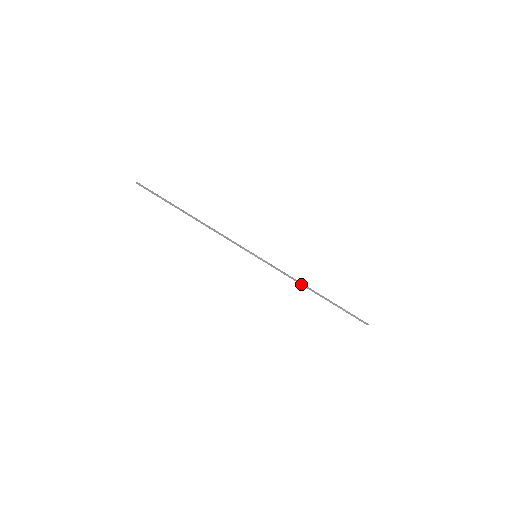
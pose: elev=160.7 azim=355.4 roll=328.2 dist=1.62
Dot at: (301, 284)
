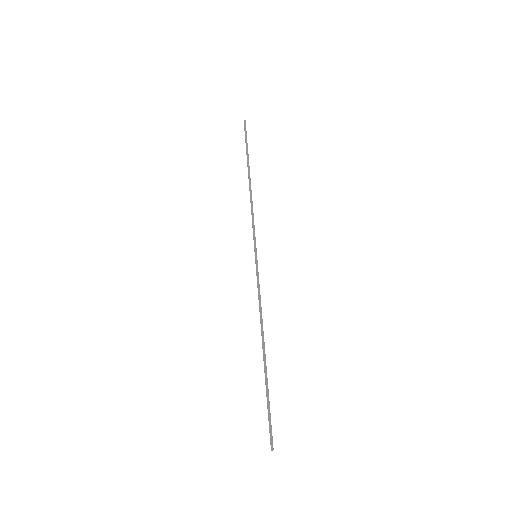
Dot at: (261, 323)
